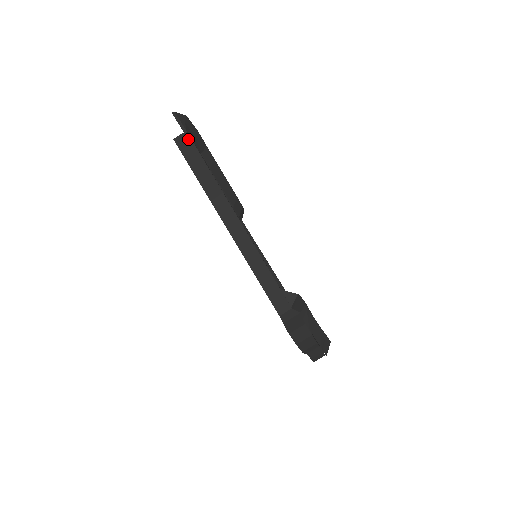
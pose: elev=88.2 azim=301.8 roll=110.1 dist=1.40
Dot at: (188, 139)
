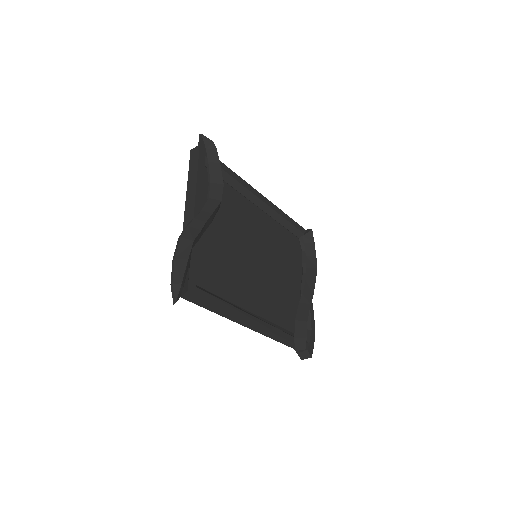
Dot at: (192, 296)
